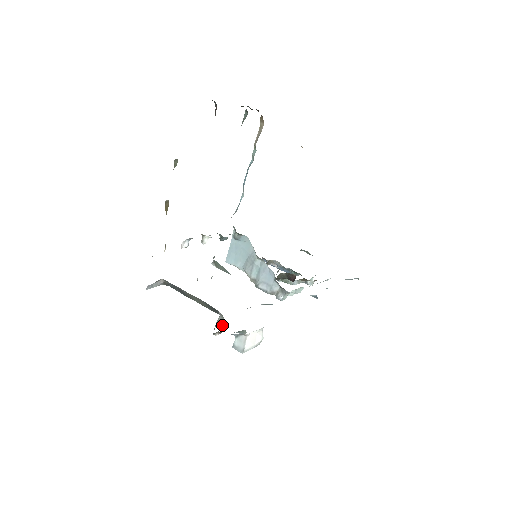
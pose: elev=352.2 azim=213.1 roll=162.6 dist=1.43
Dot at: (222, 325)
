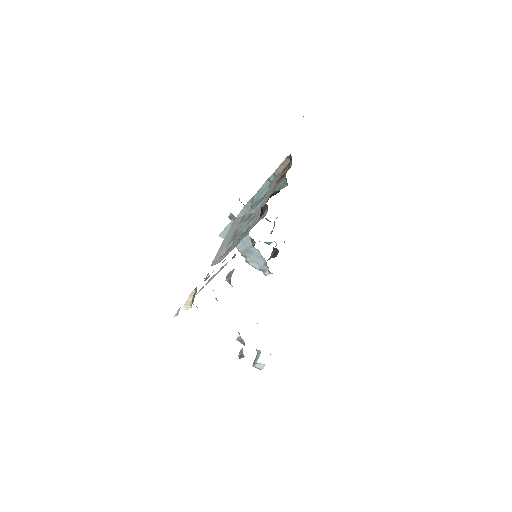
Dot at: (241, 343)
